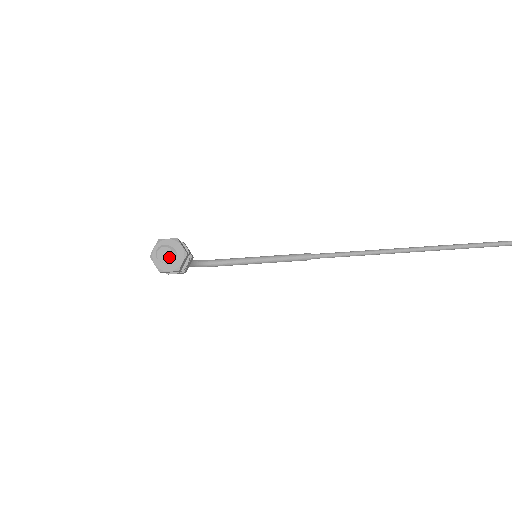
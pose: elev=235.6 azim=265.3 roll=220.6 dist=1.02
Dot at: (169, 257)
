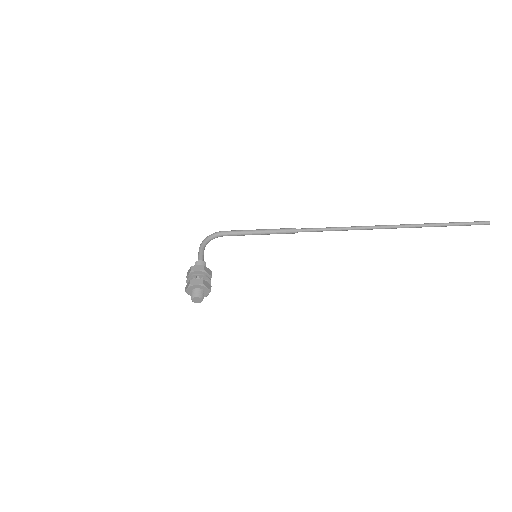
Dot at: (201, 301)
